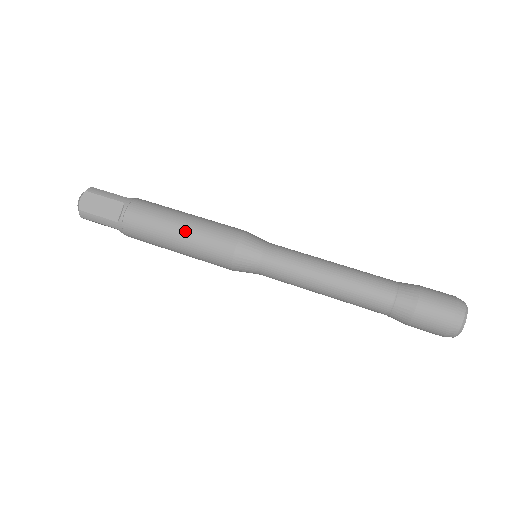
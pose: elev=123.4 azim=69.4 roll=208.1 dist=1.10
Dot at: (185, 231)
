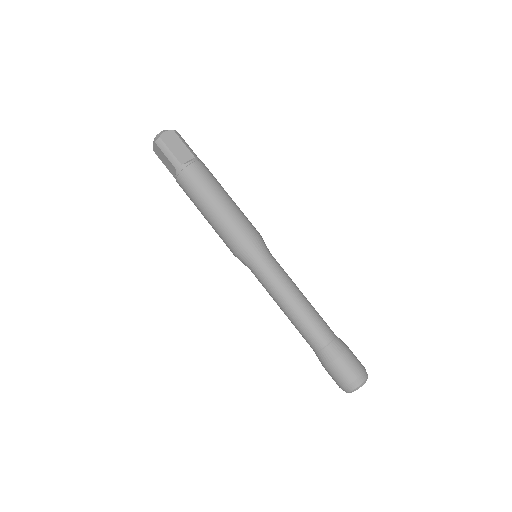
Dot at: (209, 220)
